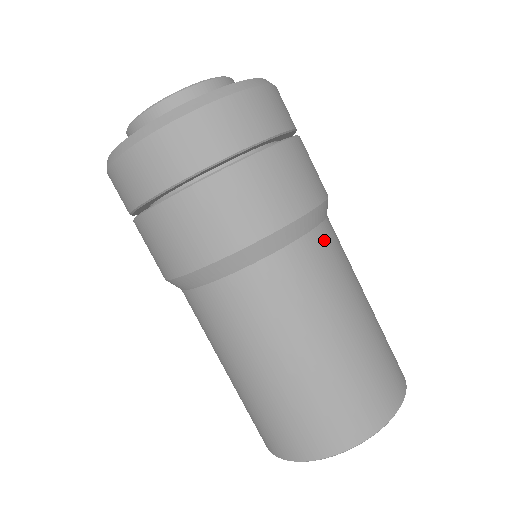
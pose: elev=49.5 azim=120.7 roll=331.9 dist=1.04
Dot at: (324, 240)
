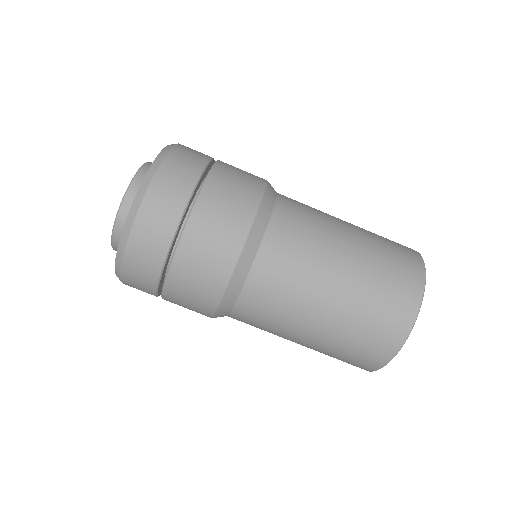
Dot at: (288, 203)
